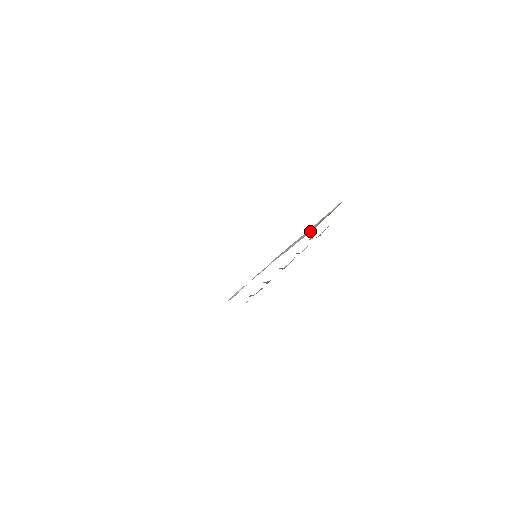
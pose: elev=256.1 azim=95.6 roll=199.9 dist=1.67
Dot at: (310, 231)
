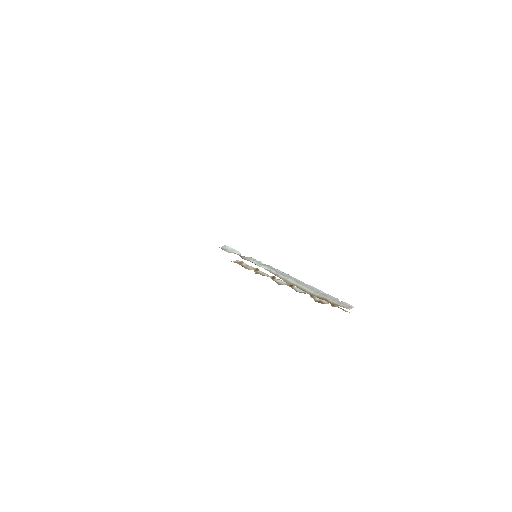
Dot at: (310, 291)
